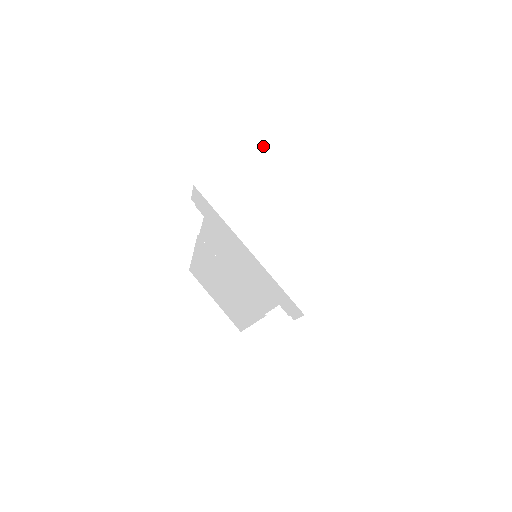
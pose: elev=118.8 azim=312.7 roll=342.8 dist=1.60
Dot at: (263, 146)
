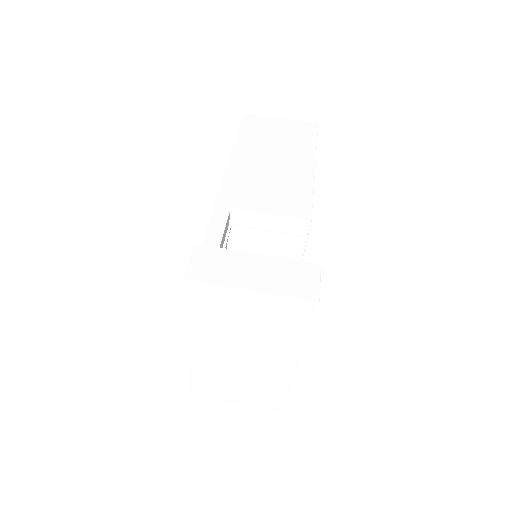
Dot at: (306, 307)
